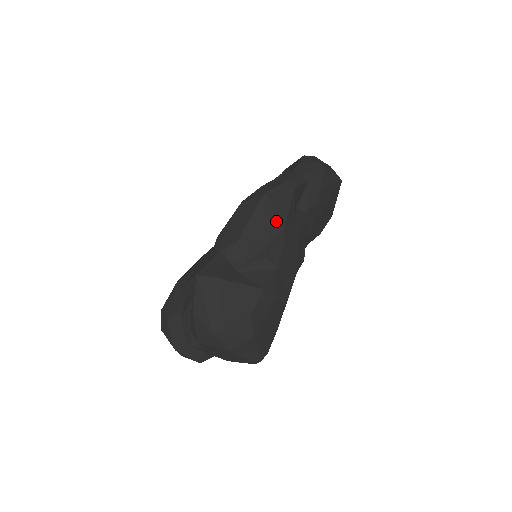
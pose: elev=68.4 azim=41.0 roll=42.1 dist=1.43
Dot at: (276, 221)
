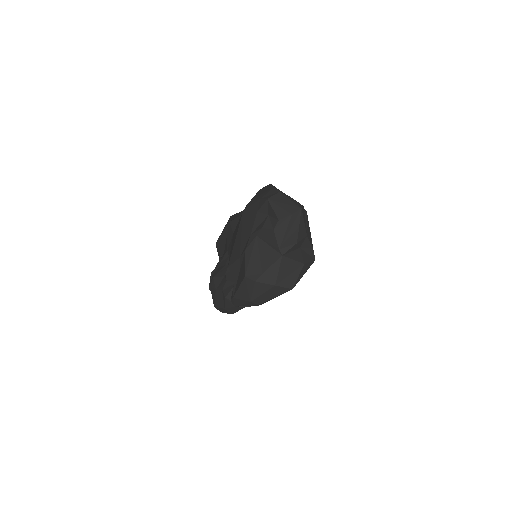
Dot at: occluded
